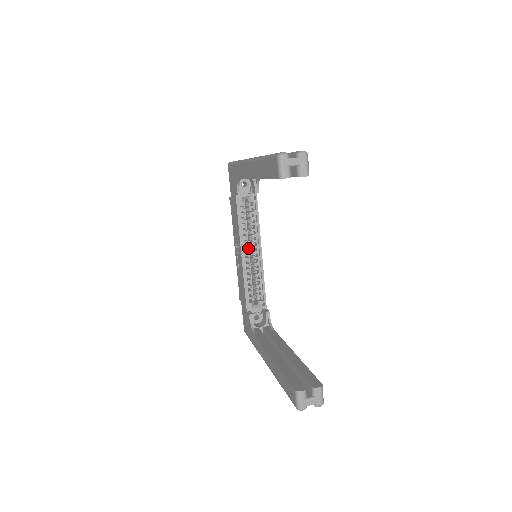
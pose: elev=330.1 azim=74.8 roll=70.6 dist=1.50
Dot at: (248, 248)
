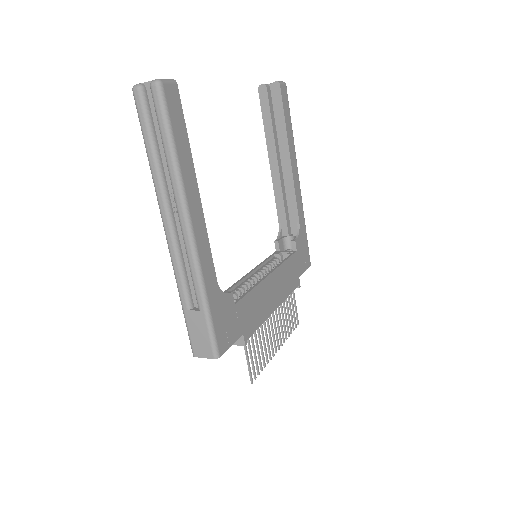
Dot at: occluded
